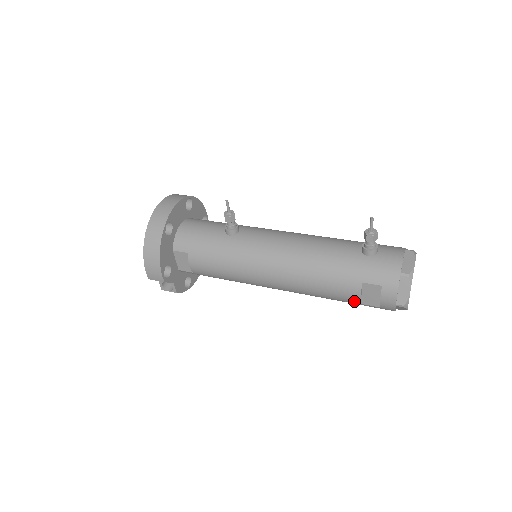
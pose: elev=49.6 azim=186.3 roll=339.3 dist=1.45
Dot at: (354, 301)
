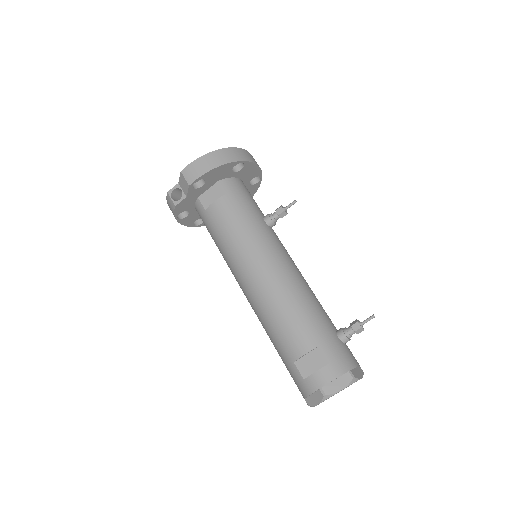
Dot at: (293, 354)
